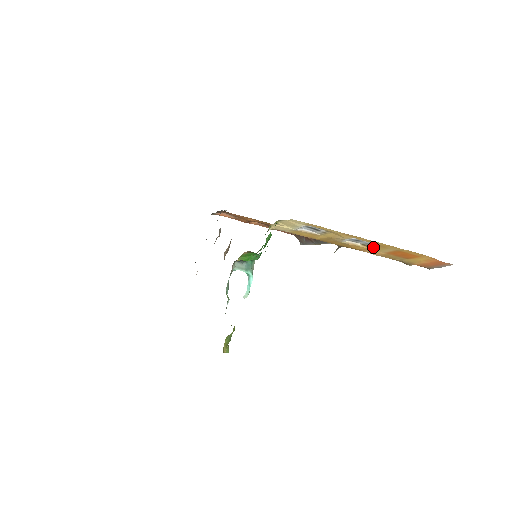
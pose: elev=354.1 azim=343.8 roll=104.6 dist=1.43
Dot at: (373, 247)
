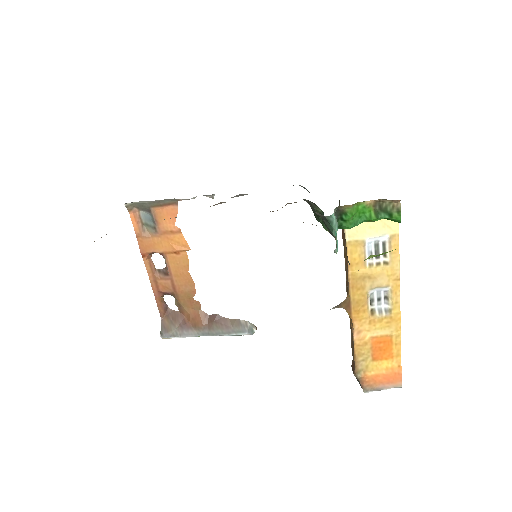
Dot at: (378, 318)
